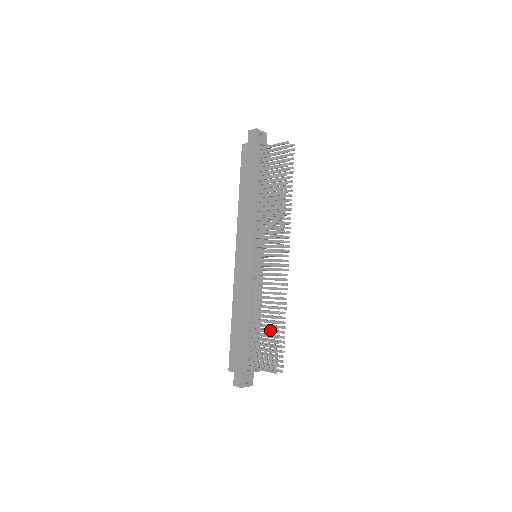
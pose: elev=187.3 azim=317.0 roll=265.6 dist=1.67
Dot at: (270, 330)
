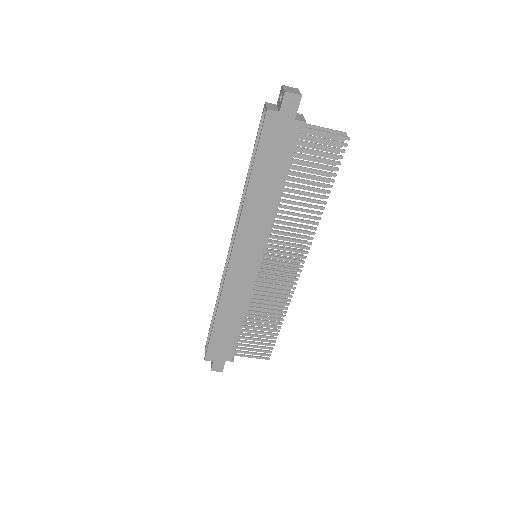
Dot at: (268, 328)
